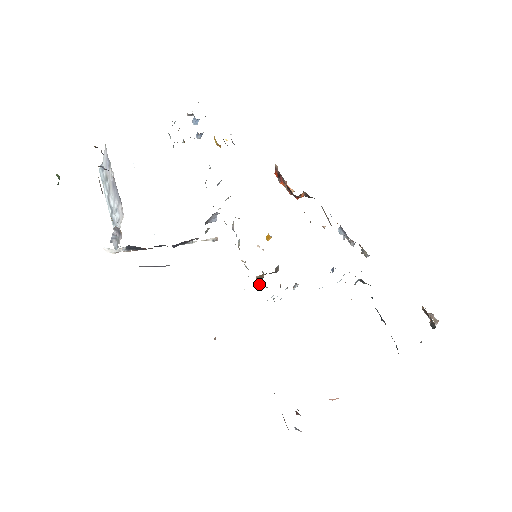
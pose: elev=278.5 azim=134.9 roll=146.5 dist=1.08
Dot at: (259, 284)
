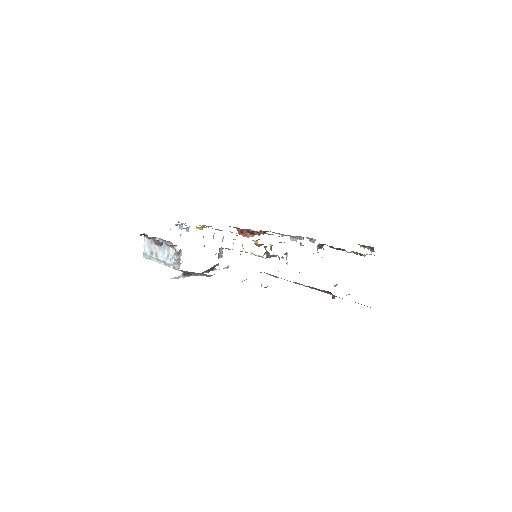
Dot at: (267, 255)
